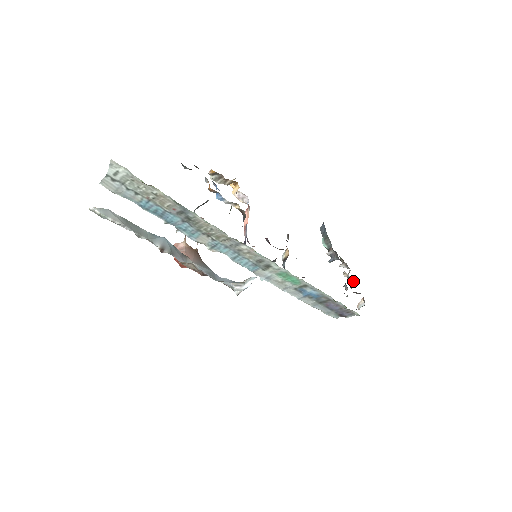
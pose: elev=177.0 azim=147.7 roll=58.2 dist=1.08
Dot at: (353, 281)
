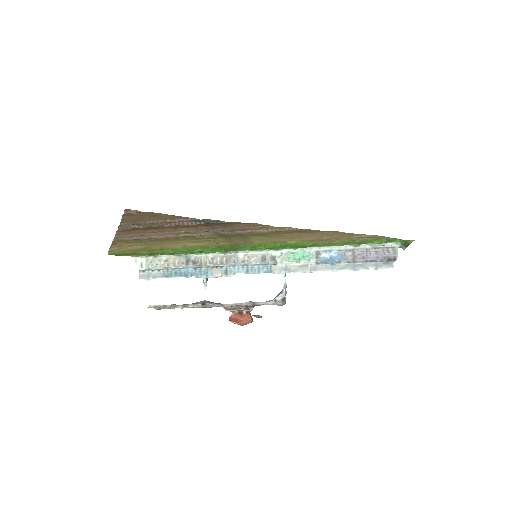
Dot at: occluded
